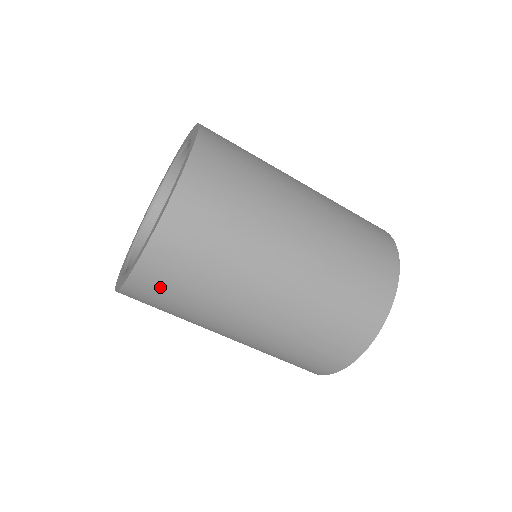
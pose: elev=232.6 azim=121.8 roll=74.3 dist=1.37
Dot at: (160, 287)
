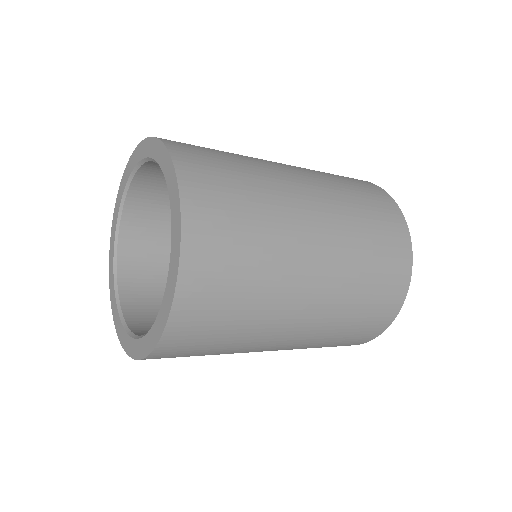
Dot at: (172, 357)
